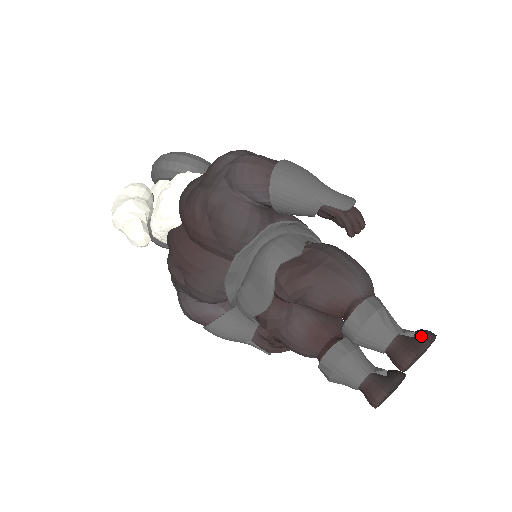
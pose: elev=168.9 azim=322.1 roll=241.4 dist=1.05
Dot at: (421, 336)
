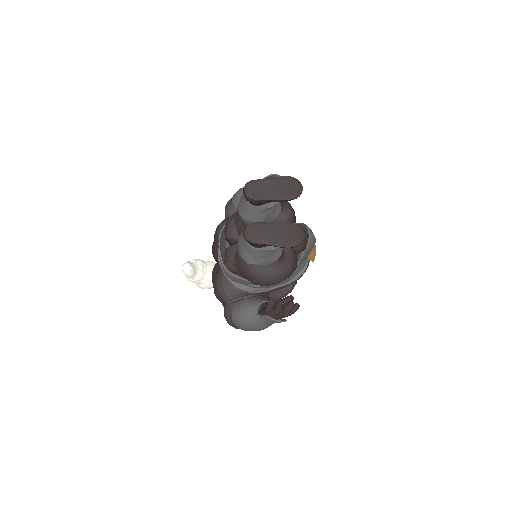
Dot at: occluded
